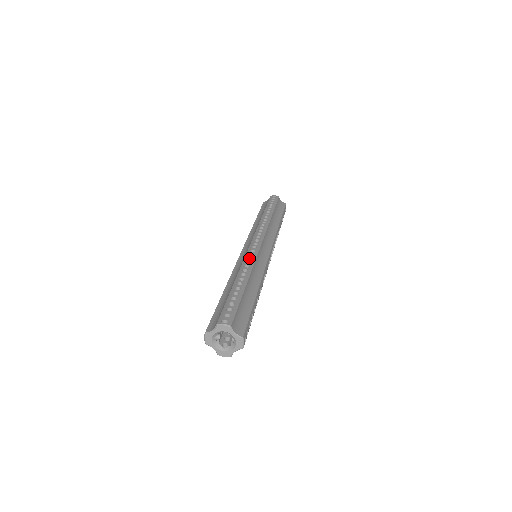
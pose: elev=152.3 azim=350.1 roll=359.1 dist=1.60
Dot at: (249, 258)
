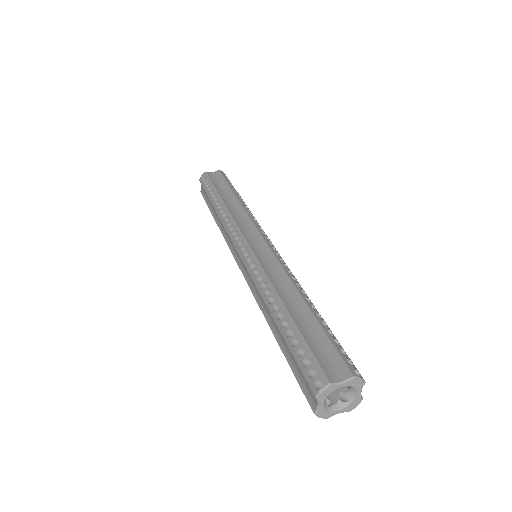
Dot at: (283, 264)
